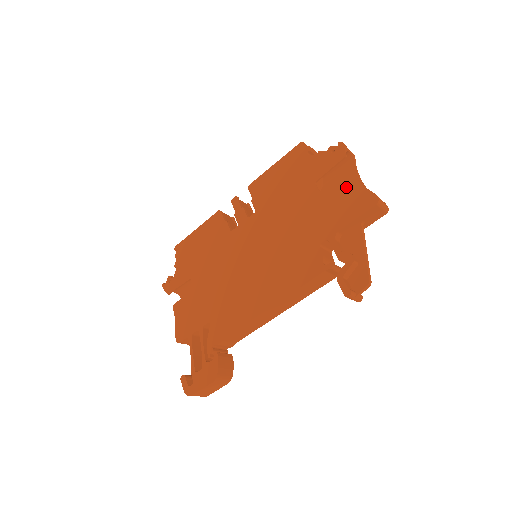
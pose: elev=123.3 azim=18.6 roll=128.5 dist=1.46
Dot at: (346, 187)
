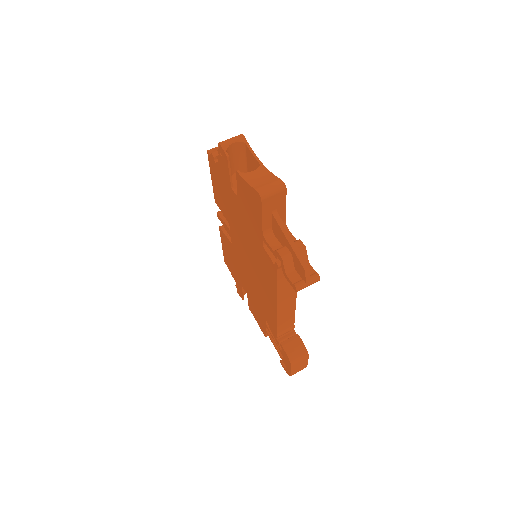
Dot at: (243, 188)
